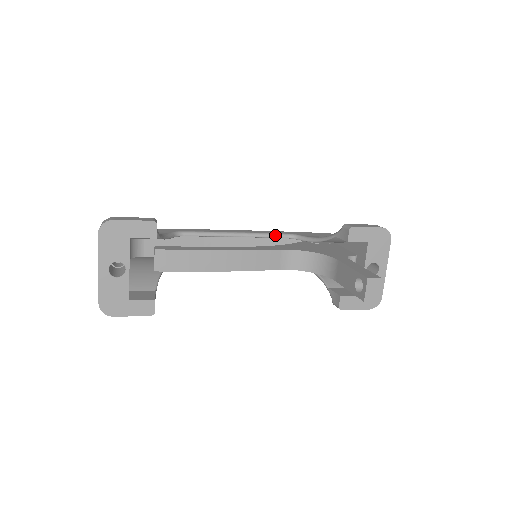
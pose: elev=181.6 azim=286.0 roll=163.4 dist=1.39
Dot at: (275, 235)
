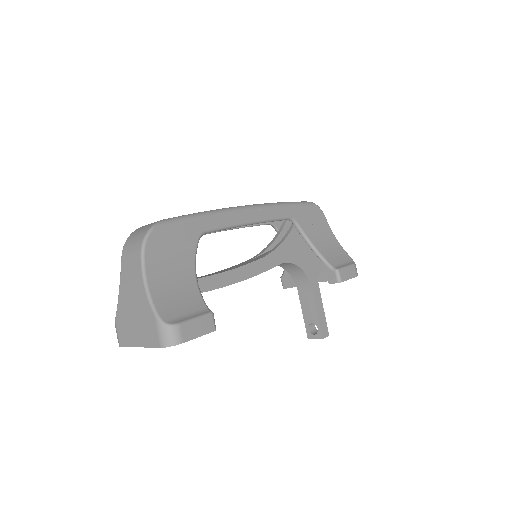
Dot at: (279, 220)
